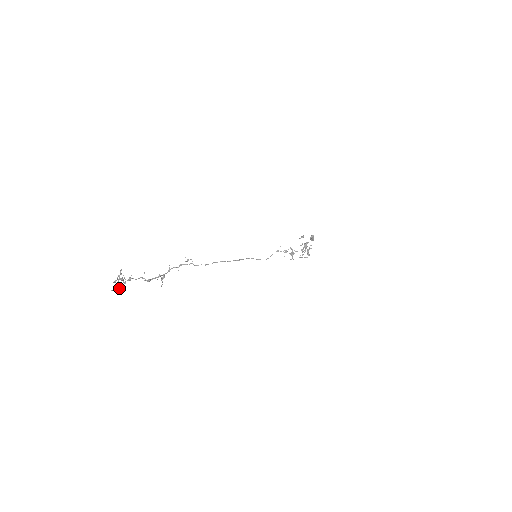
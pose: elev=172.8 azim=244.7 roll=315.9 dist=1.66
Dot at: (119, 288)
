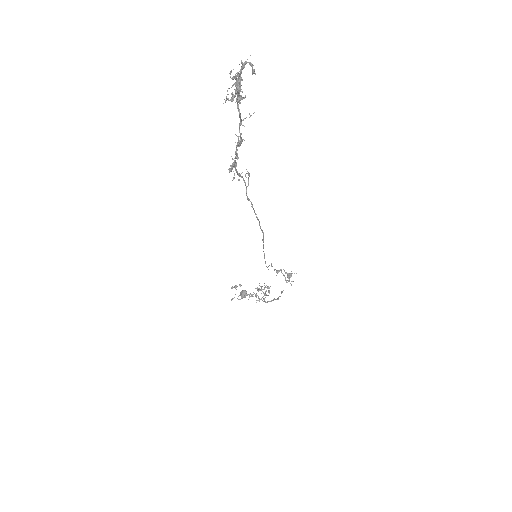
Dot at: (240, 89)
